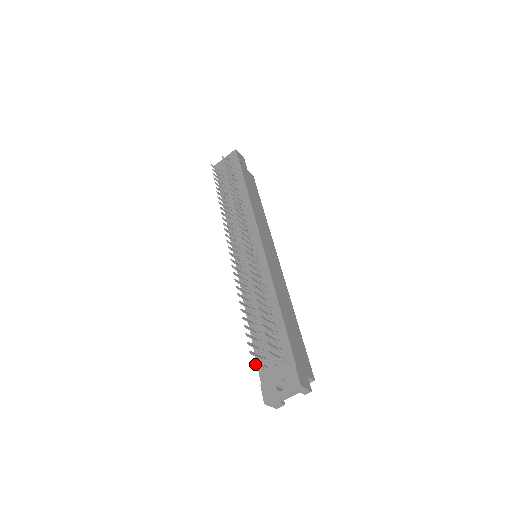
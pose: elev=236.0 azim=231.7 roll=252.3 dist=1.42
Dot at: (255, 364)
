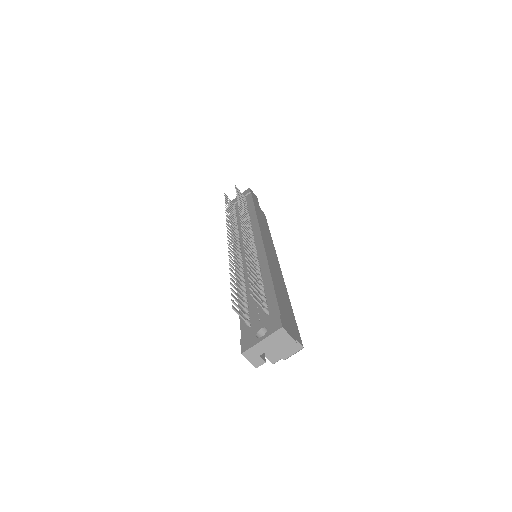
Dot at: (236, 311)
